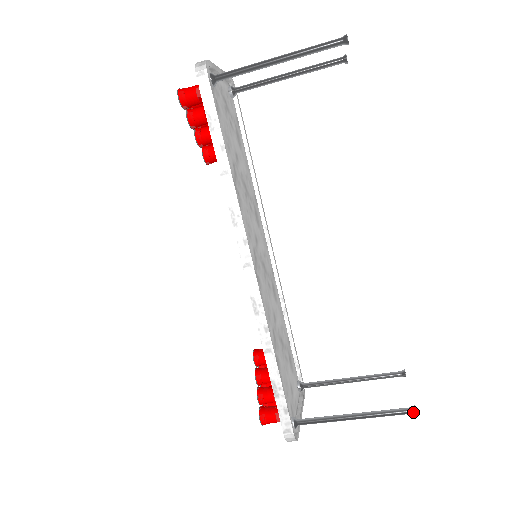
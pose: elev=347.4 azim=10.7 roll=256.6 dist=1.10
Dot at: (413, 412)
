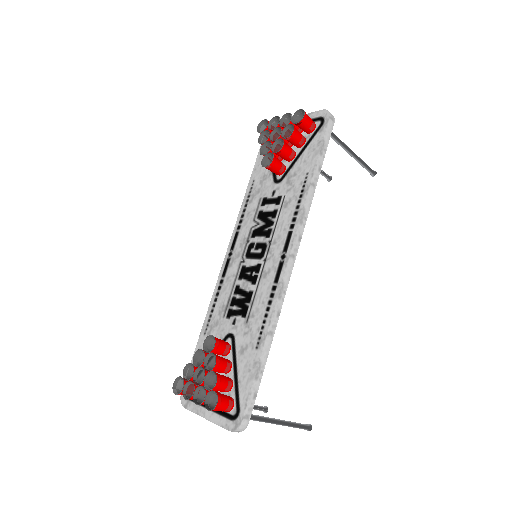
Dot at: (309, 428)
